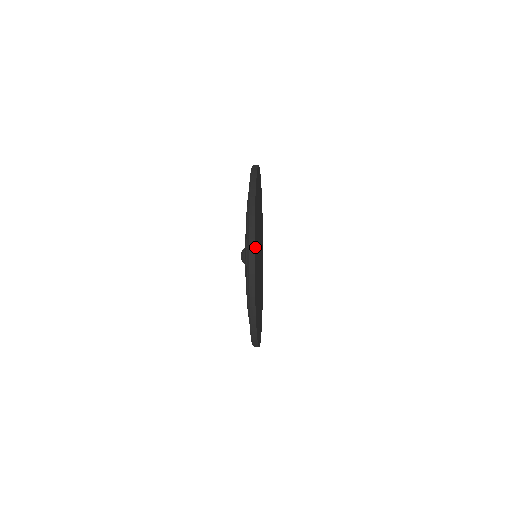
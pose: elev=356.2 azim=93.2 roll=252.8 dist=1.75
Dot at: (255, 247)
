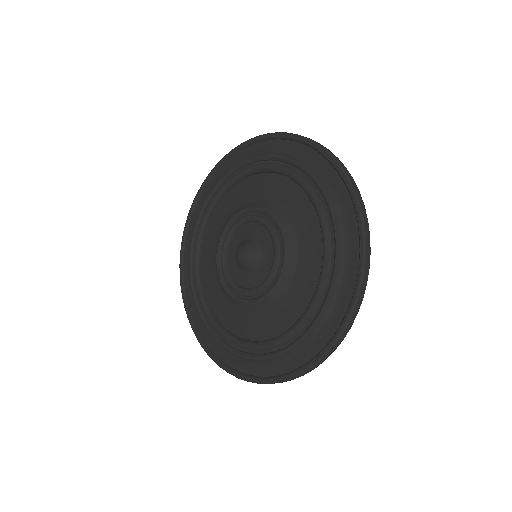
Dot at: (307, 158)
